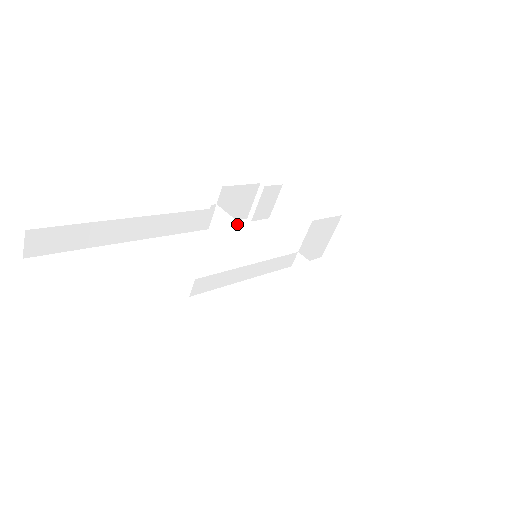
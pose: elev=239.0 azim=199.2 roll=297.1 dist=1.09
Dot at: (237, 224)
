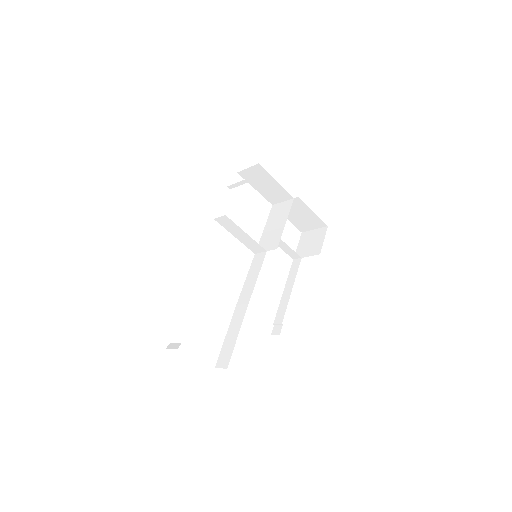
Dot at: (241, 230)
